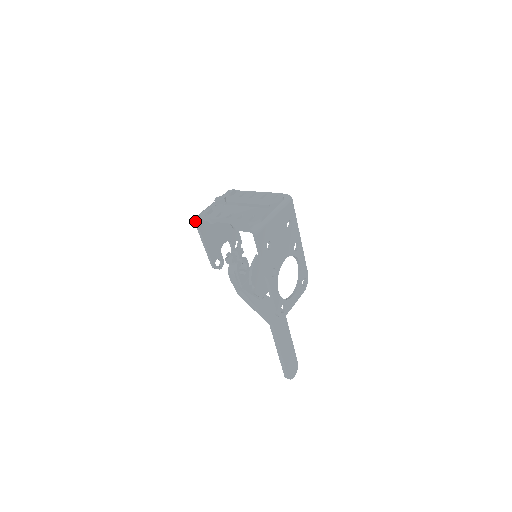
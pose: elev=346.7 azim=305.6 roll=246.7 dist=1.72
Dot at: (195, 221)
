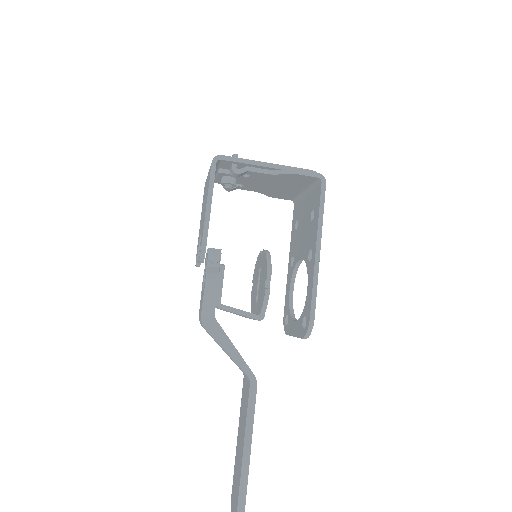
Dot at: (214, 161)
